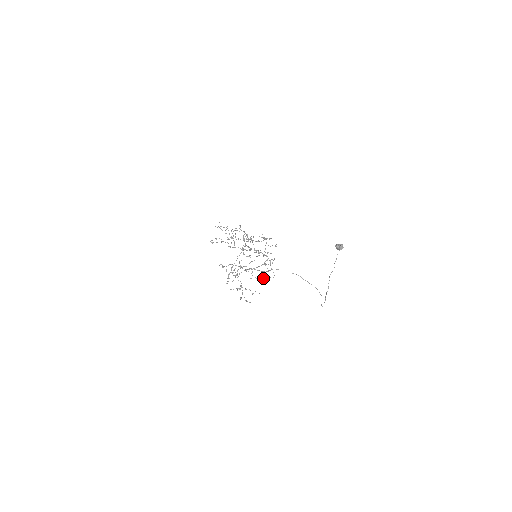
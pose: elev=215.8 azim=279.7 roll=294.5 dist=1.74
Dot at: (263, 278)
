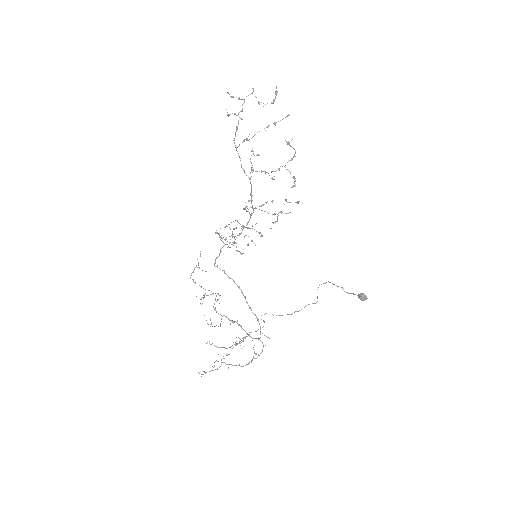
Dot at: occluded
